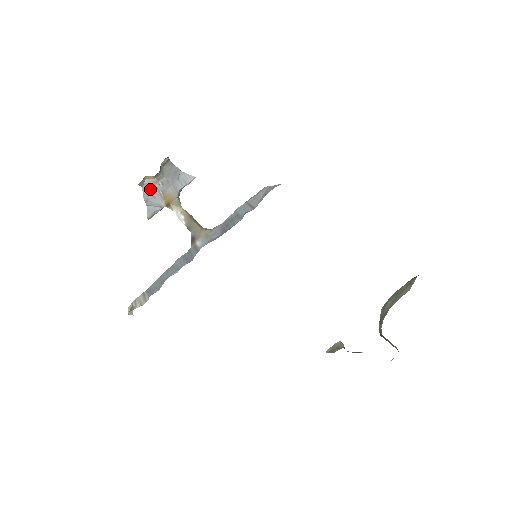
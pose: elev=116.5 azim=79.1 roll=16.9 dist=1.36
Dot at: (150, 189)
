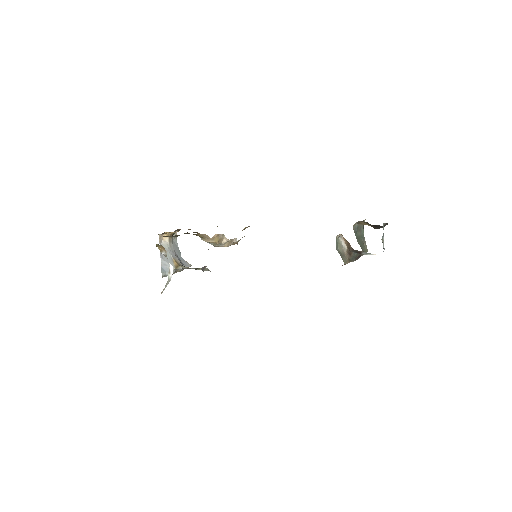
Dot at: occluded
